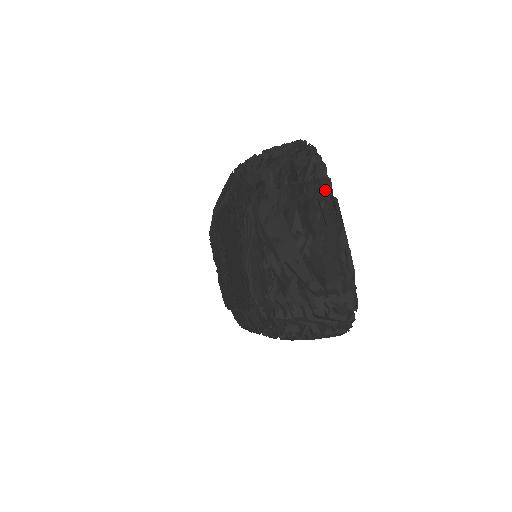
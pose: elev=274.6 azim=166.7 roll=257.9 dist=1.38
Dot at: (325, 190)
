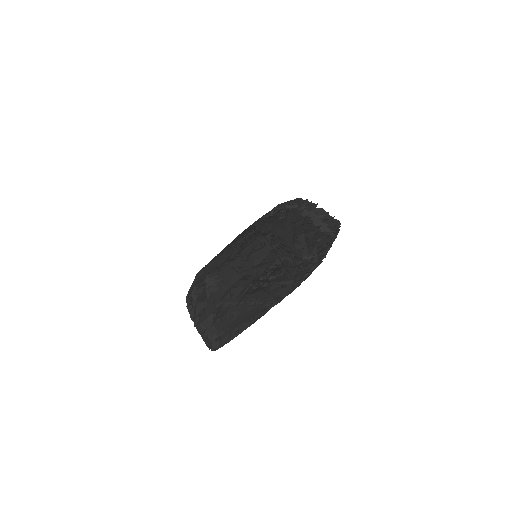
Dot at: (272, 300)
